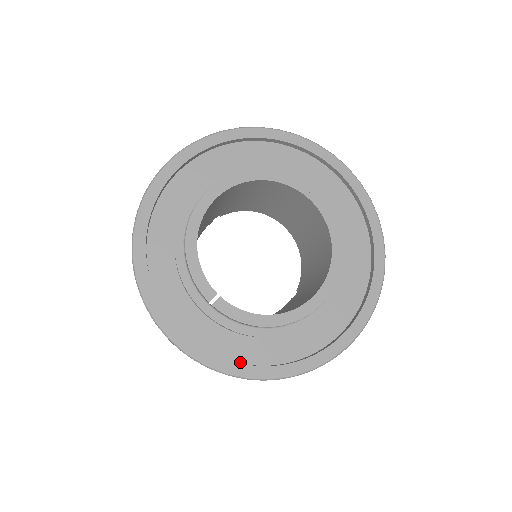
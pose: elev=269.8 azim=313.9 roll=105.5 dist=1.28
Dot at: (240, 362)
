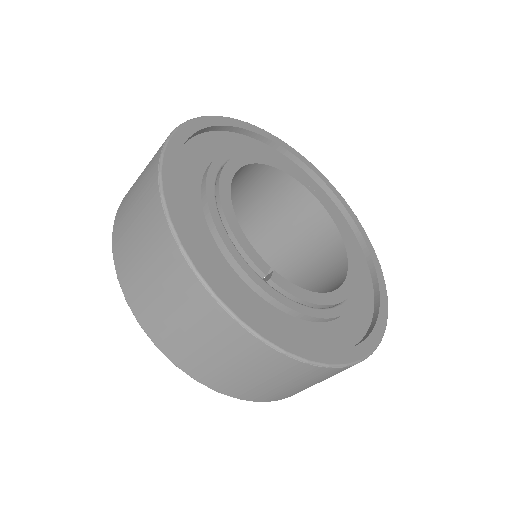
Dot at: occluded
